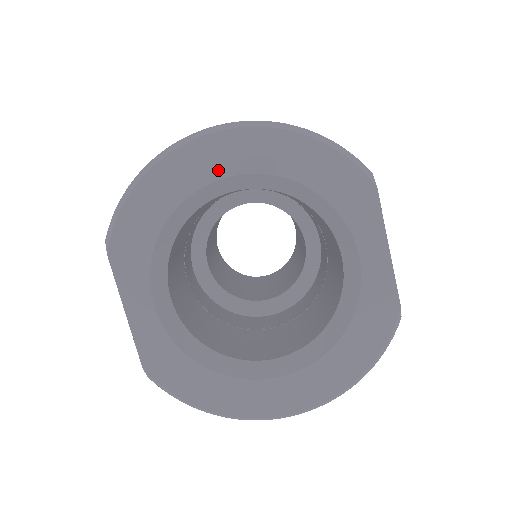
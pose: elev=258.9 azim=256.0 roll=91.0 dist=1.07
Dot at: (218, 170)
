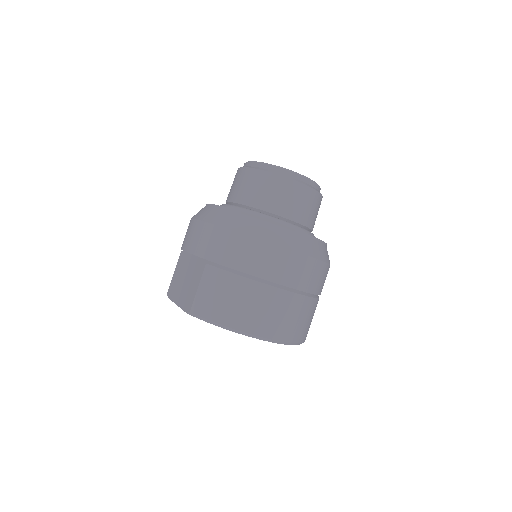
Dot at: occluded
